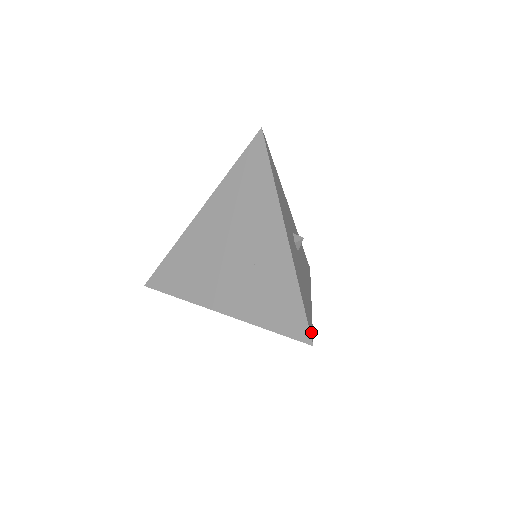
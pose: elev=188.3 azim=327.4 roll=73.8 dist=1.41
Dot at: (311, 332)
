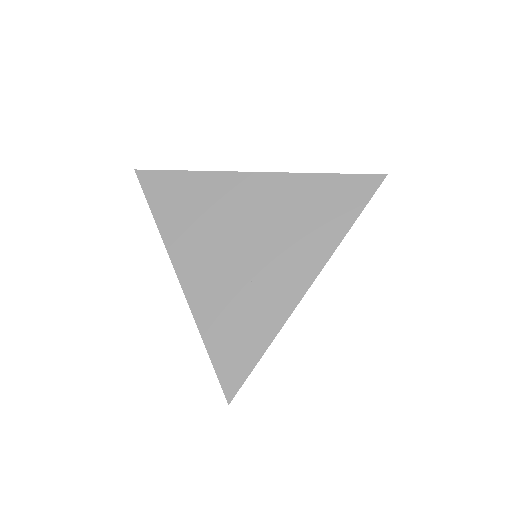
Dot at: occluded
